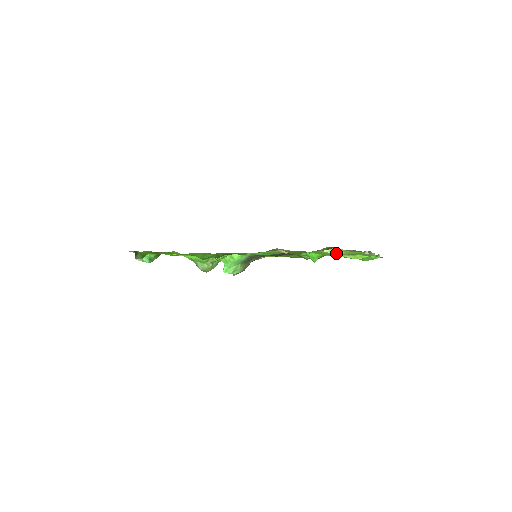
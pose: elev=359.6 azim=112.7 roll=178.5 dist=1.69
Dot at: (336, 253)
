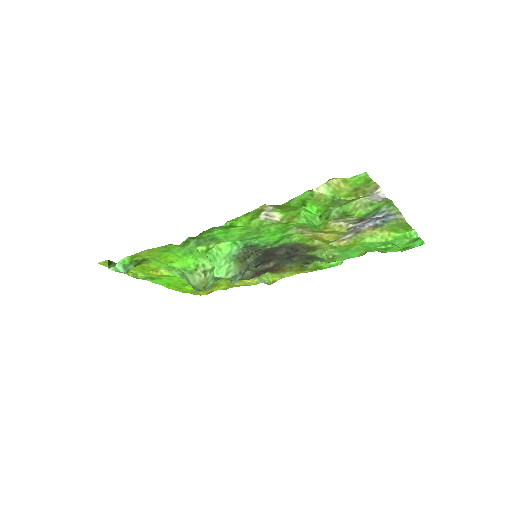
Dot at: (336, 194)
